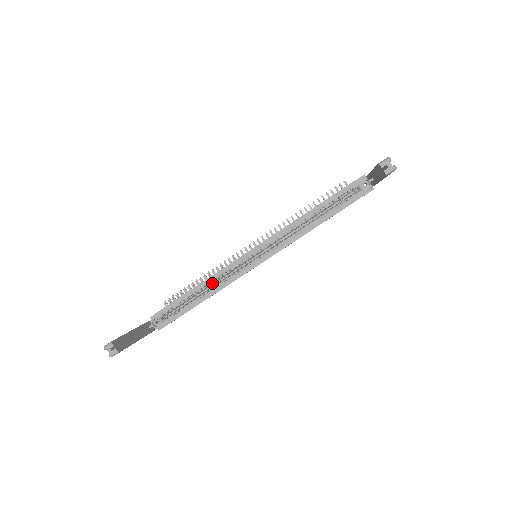
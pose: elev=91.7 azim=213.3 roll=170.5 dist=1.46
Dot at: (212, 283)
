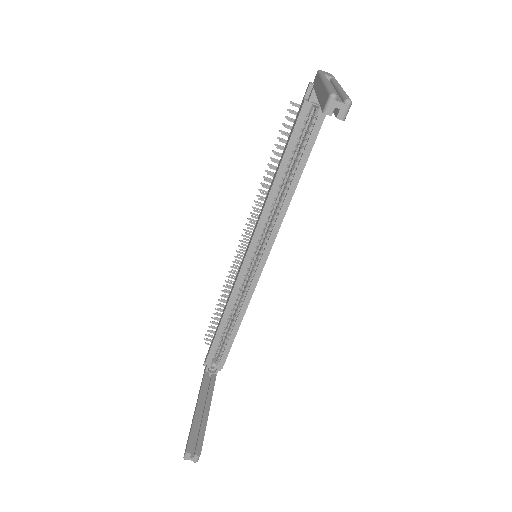
Dot at: (234, 307)
